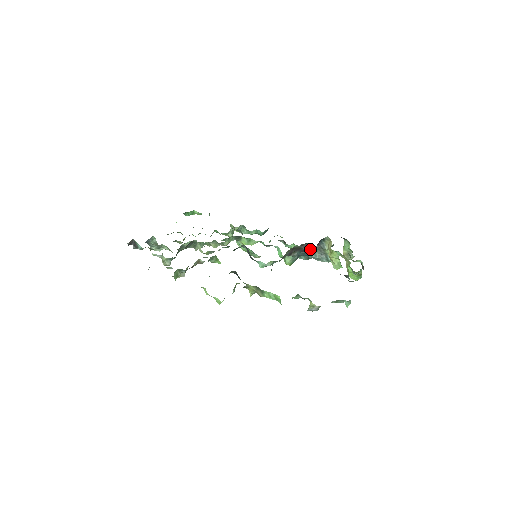
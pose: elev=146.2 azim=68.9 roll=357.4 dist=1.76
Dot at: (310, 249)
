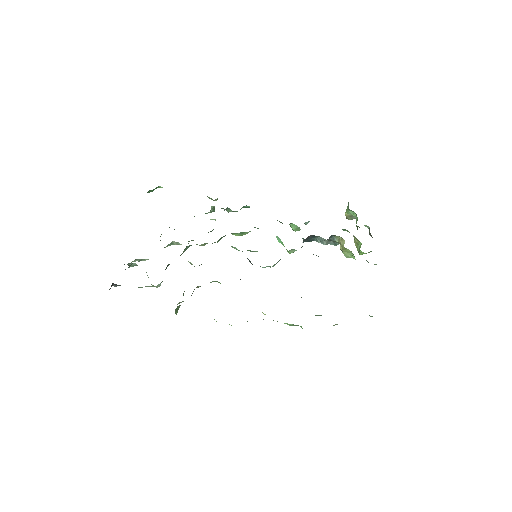
Dot at: occluded
